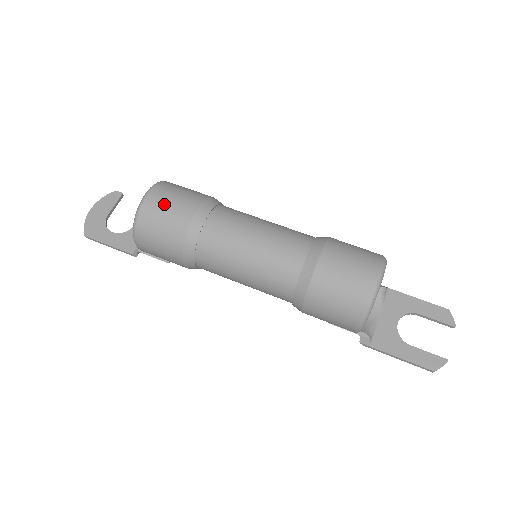
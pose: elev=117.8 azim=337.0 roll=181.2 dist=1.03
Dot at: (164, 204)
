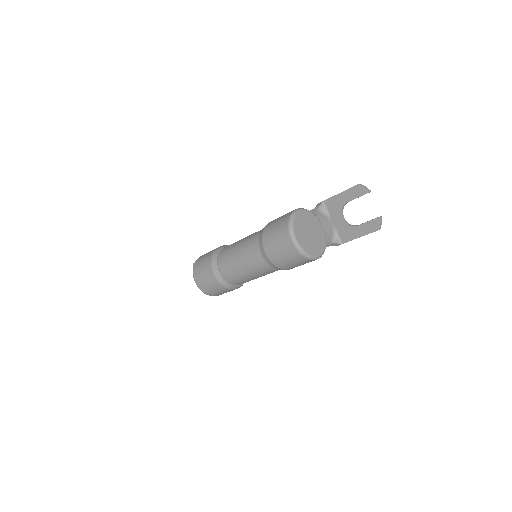
Dot at: (203, 281)
